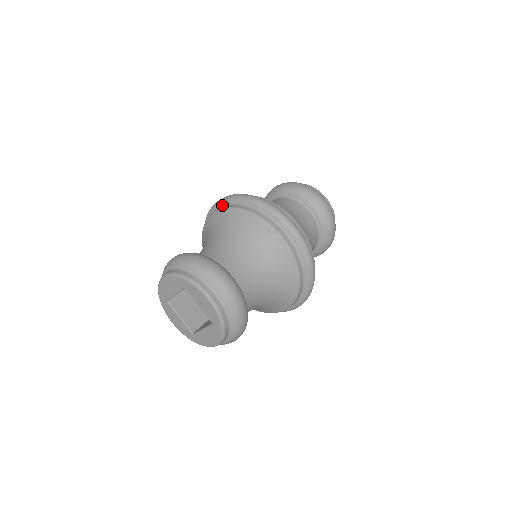
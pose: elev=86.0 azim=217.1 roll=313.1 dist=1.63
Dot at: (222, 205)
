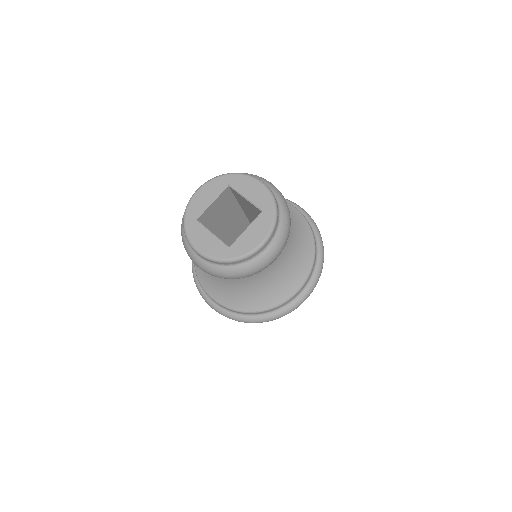
Dot at: occluded
